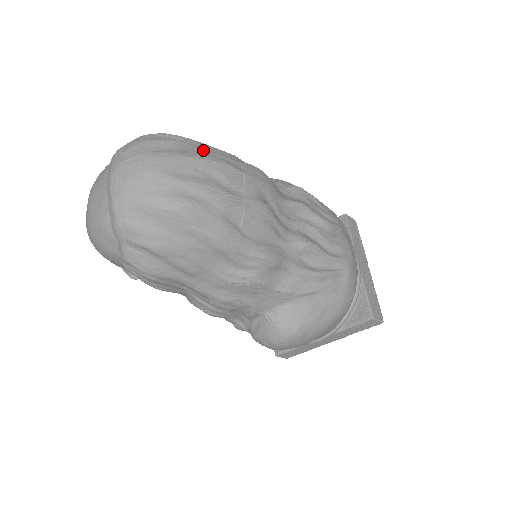
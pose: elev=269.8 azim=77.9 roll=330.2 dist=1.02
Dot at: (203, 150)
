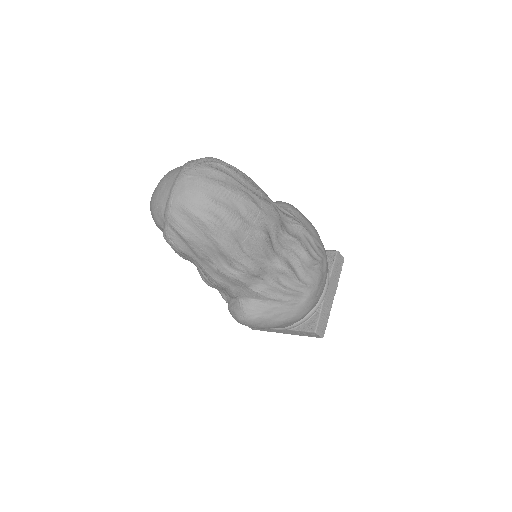
Dot at: (240, 185)
